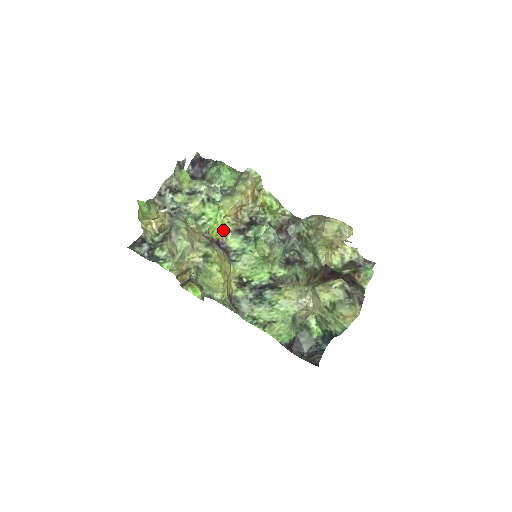
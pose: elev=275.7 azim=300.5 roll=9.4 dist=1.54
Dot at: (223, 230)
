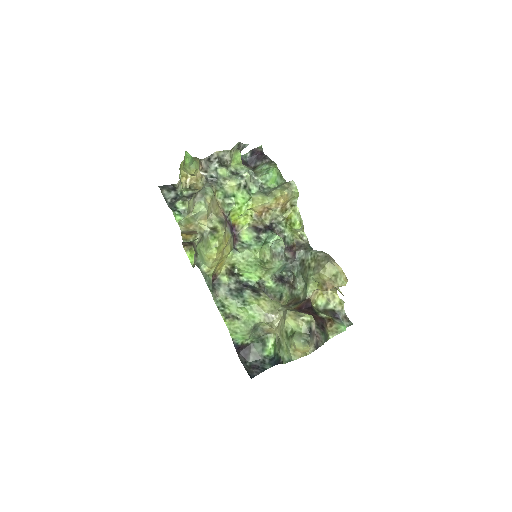
Dot at: (243, 219)
